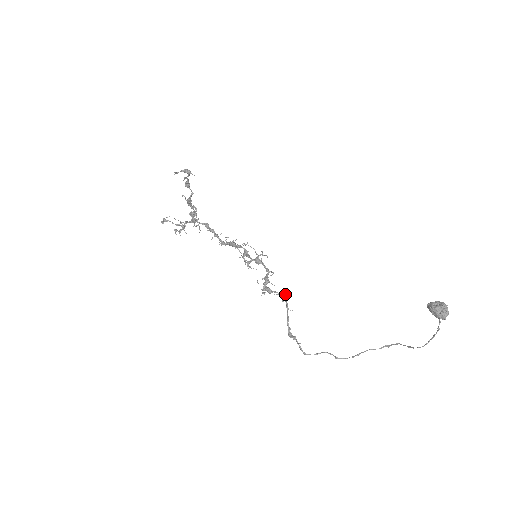
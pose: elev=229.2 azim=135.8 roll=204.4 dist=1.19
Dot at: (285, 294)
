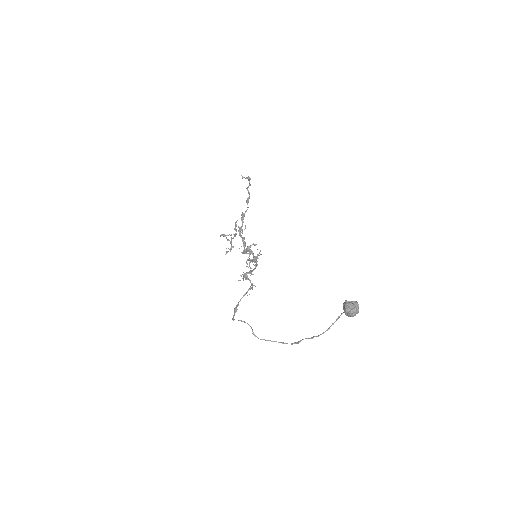
Dot at: (255, 286)
